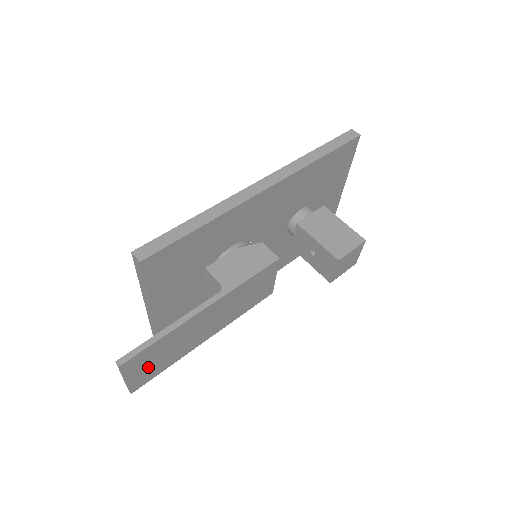
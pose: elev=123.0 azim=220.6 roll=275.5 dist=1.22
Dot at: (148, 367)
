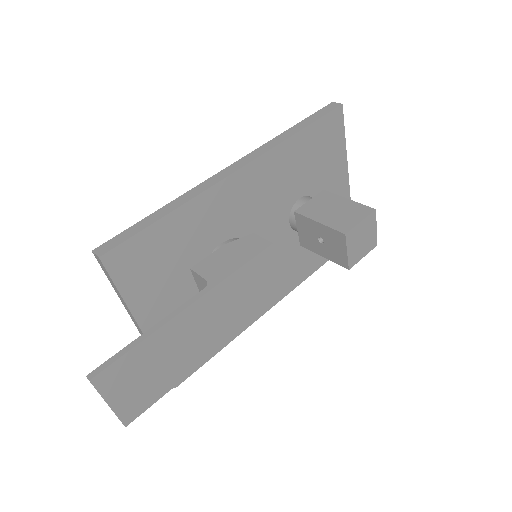
Dot at: (136, 388)
